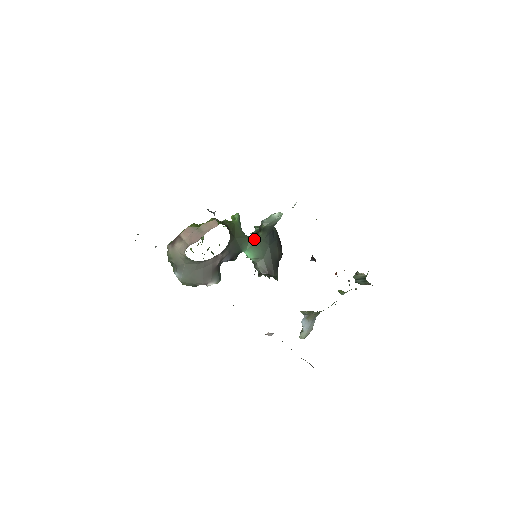
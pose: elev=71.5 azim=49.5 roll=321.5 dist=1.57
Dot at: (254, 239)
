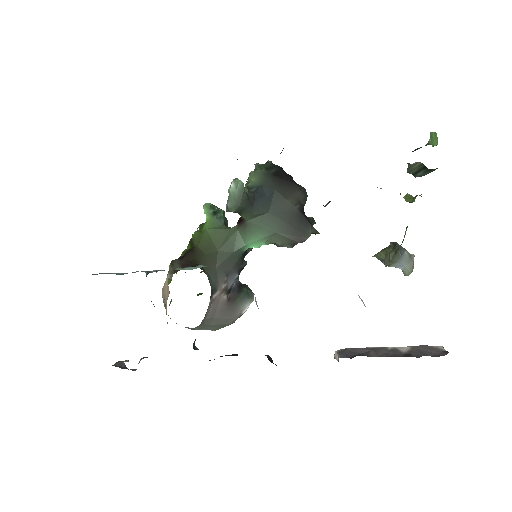
Dot at: (243, 226)
